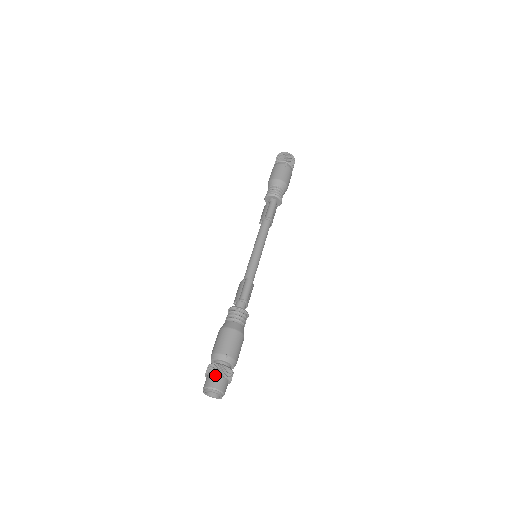
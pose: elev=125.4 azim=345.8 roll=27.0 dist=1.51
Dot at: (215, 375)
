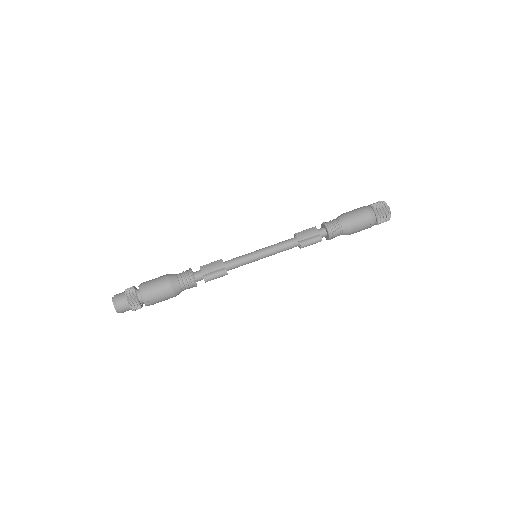
Dot at: (128, 303)
